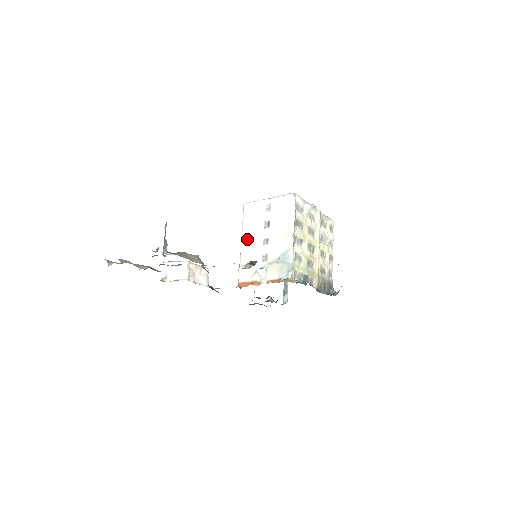
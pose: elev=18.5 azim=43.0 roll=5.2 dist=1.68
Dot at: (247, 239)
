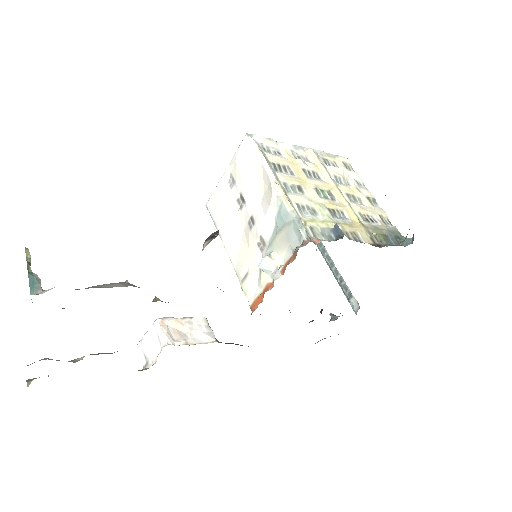
Dot at: (230, 242)
